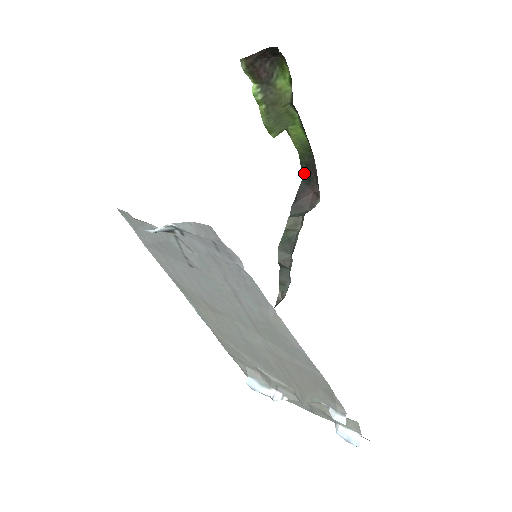
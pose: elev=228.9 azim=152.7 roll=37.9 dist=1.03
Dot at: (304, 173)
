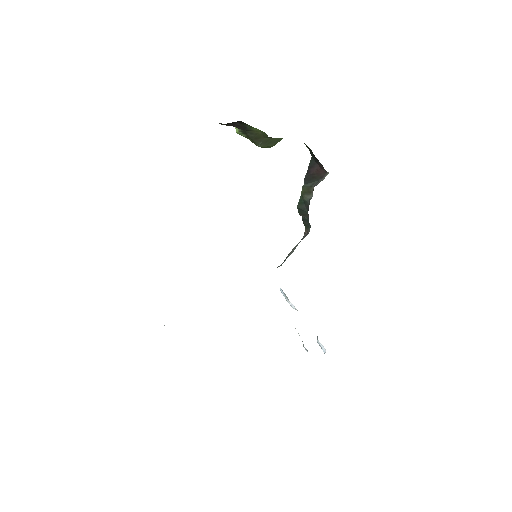
Dot at: (311, 154)
